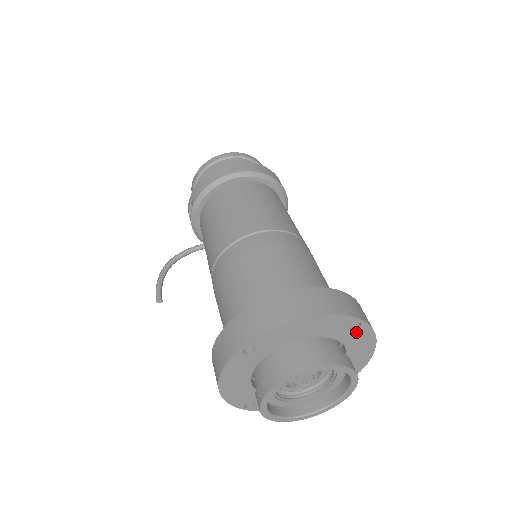
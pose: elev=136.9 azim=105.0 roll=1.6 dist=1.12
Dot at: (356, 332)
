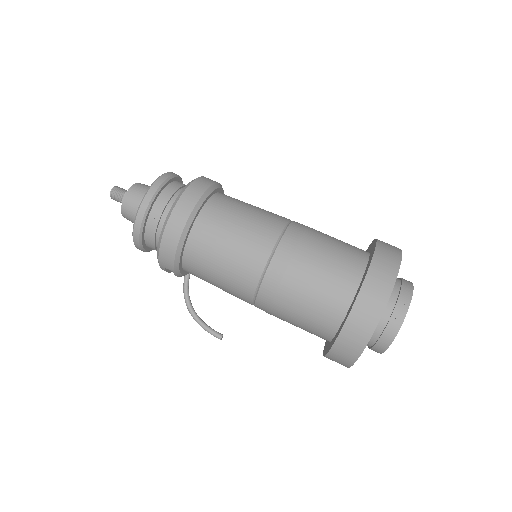
Dot at: occluded
